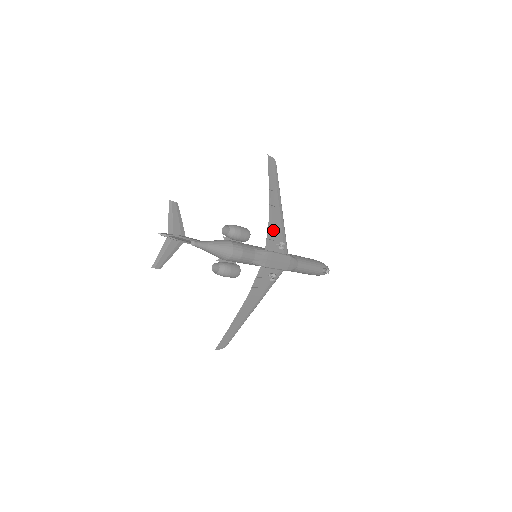
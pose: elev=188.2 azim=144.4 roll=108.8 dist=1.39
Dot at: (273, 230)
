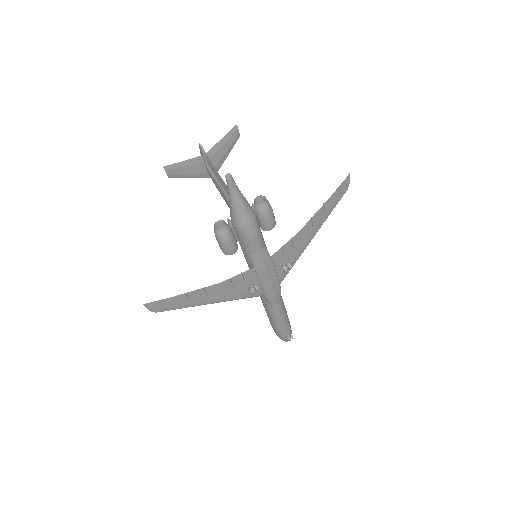
Dot at: (292, 246)
